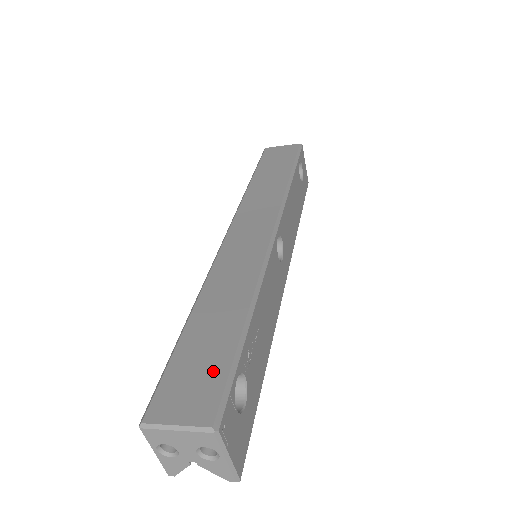
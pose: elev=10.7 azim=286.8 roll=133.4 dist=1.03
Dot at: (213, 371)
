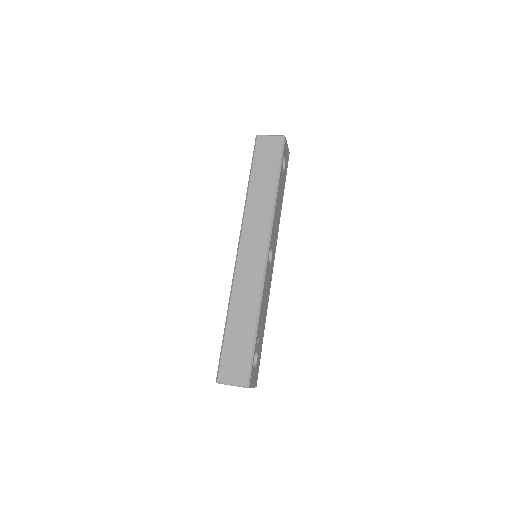
Dot at: (243, 358)
